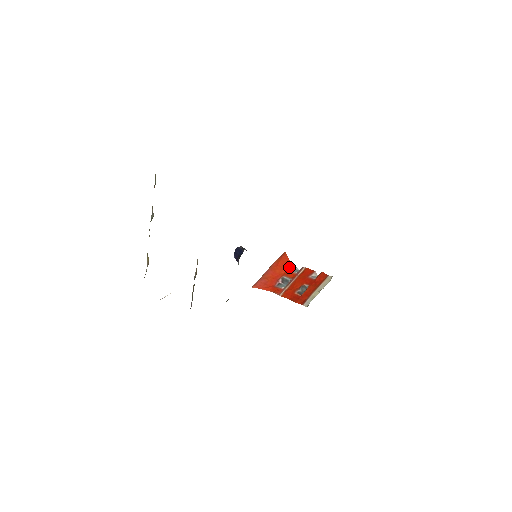
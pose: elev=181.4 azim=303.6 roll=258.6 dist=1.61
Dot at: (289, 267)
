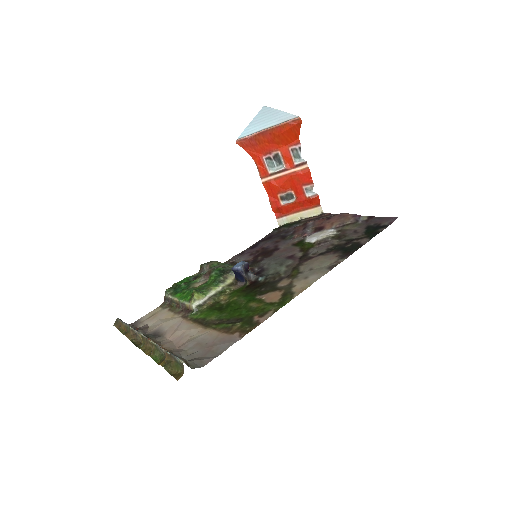
Dot at: (293, 143)
